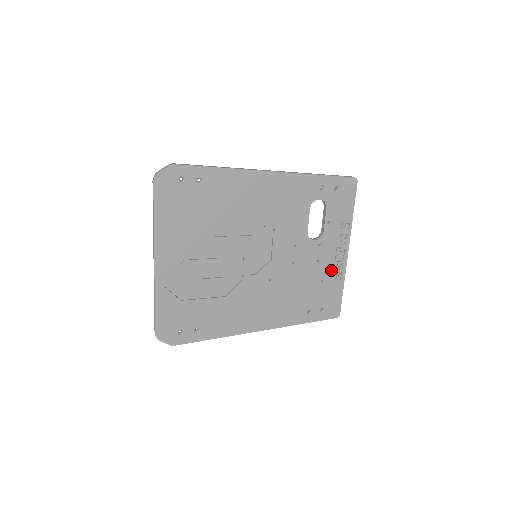
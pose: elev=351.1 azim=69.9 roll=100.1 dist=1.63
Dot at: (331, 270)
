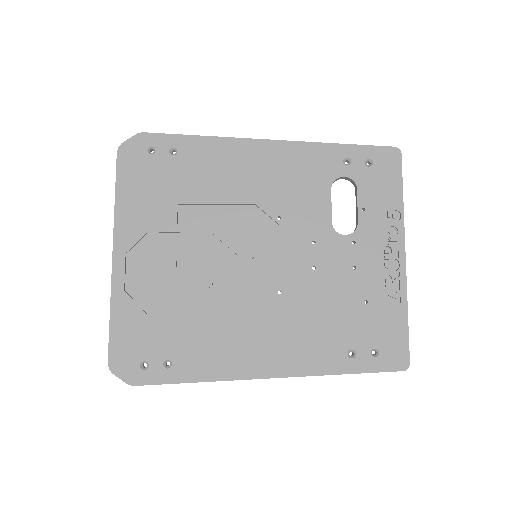
Dot at: (380, 284)
